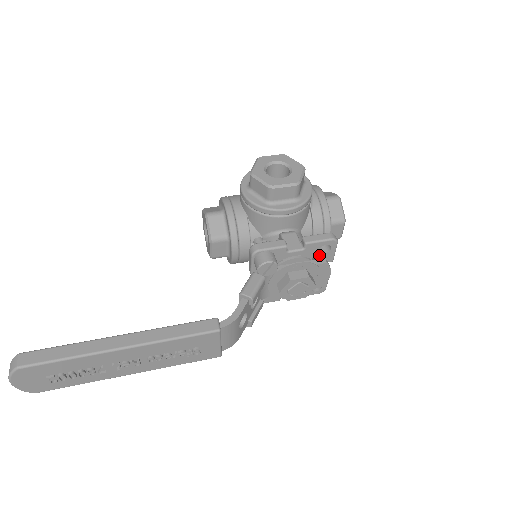
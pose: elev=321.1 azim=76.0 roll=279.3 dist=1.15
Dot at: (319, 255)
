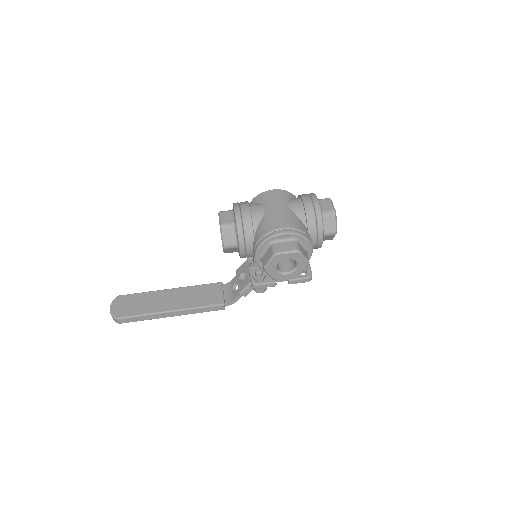
Dot at: occluded
